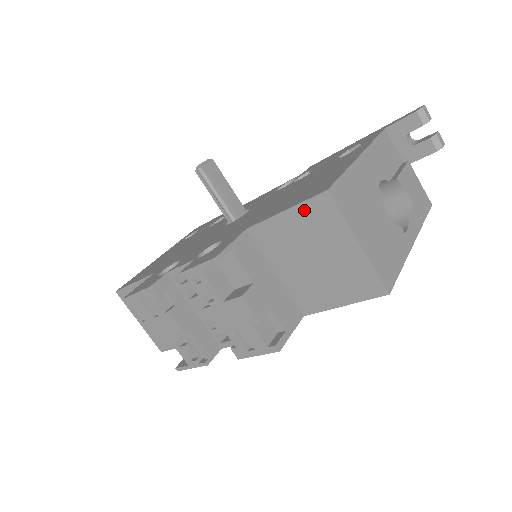
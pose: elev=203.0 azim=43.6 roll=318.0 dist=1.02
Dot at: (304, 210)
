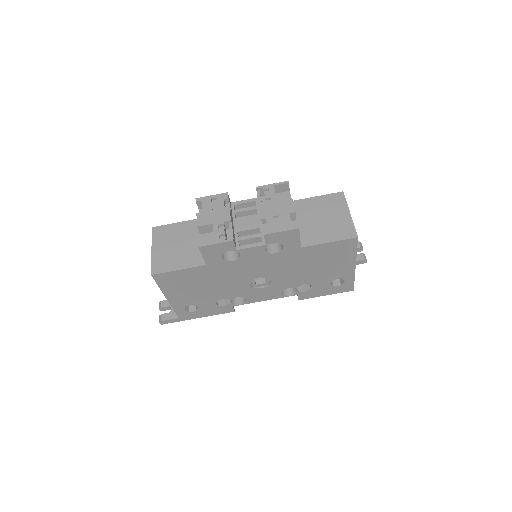
Dot at: (328, 197)
